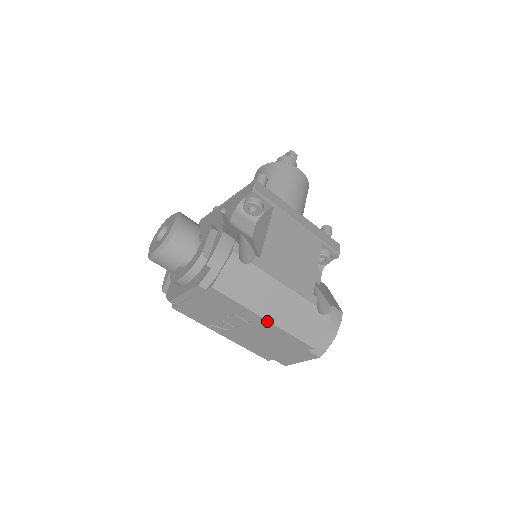
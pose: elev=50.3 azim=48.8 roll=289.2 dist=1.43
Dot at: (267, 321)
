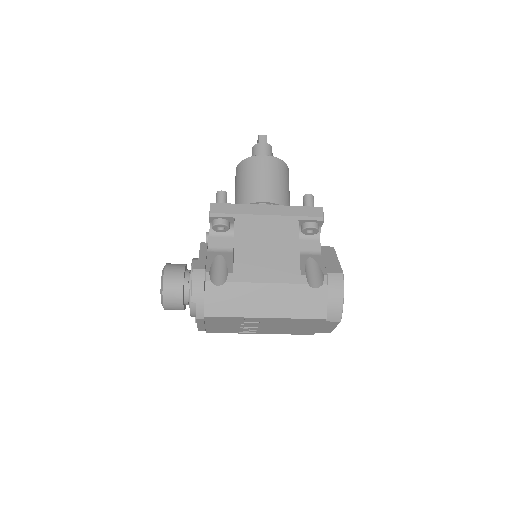
Dot at: (268, 318)
